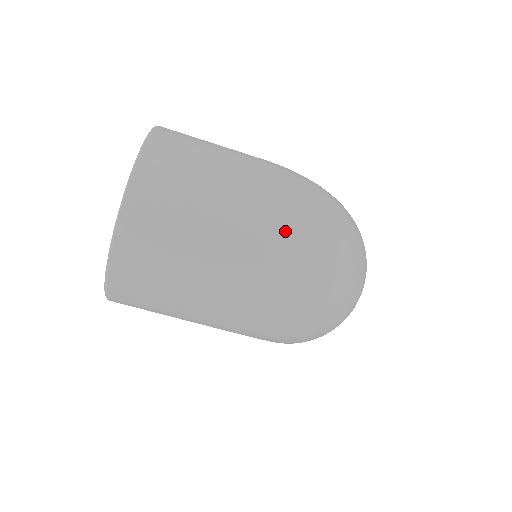
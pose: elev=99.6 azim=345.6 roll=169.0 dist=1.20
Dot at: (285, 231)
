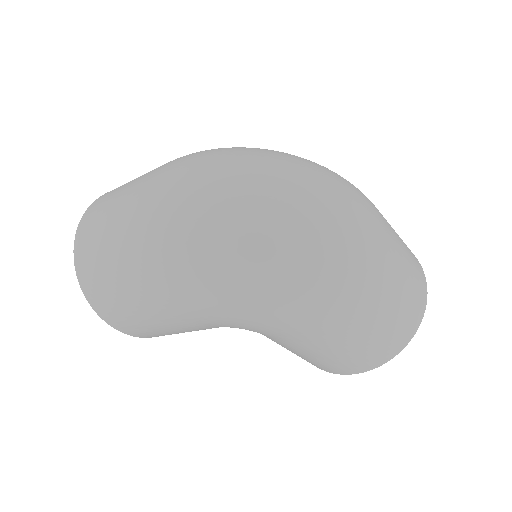
Dot at: (167, 181)
